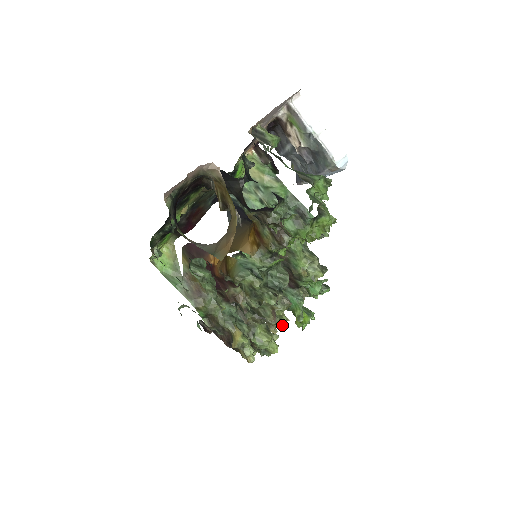
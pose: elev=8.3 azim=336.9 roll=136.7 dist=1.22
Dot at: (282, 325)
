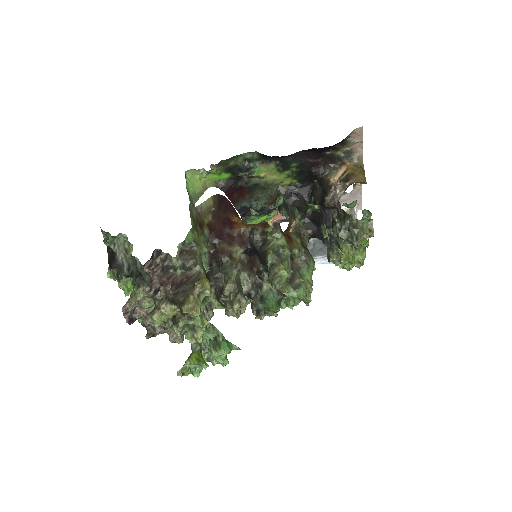
Dot at: occluded
